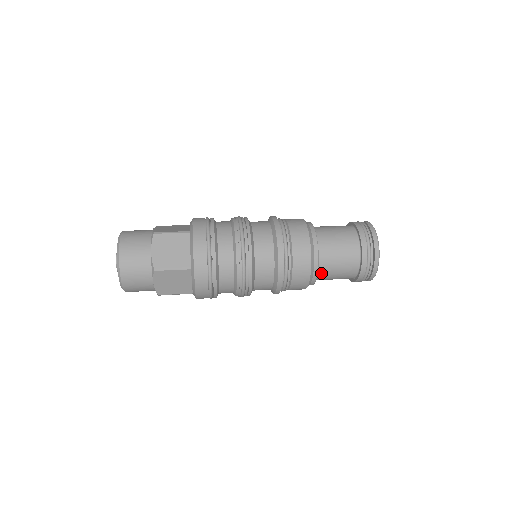
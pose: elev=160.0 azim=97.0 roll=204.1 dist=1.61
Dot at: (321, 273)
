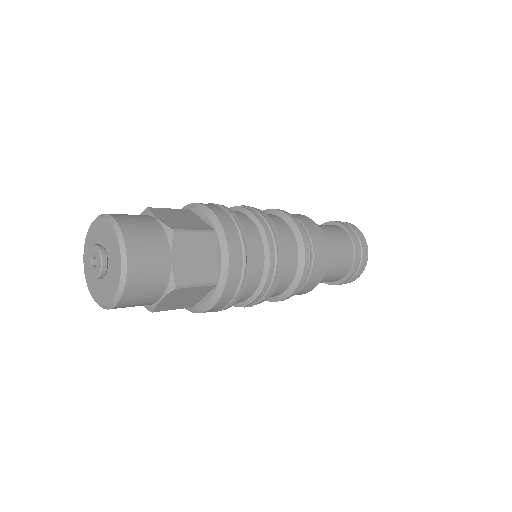
Dot at: occluded
